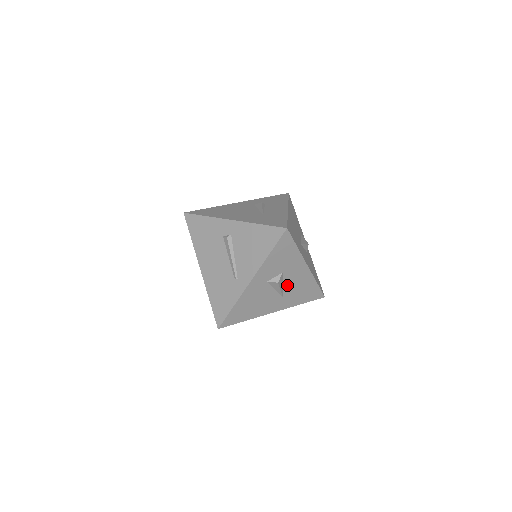
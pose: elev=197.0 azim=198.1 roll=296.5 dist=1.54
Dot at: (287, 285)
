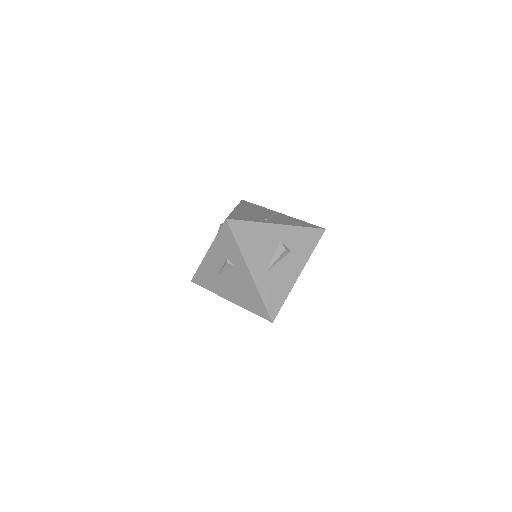
Dot at: (280, 266)
